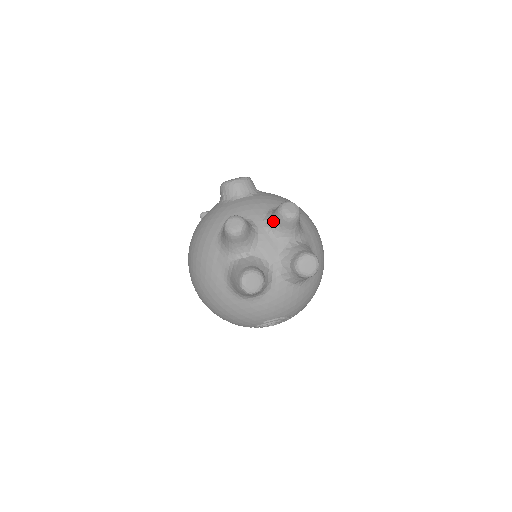
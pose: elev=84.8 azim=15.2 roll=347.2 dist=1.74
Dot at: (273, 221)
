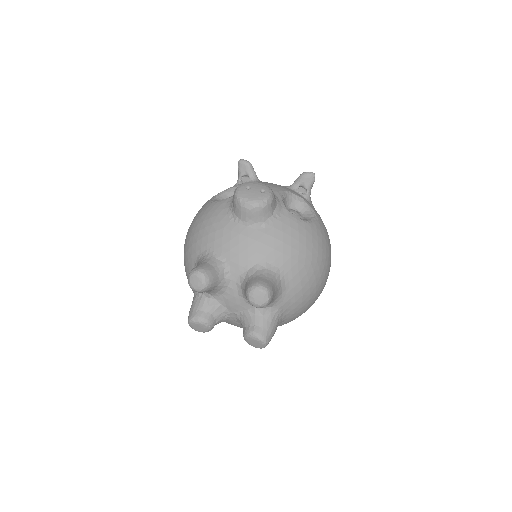
Dot at: (244, 288)
